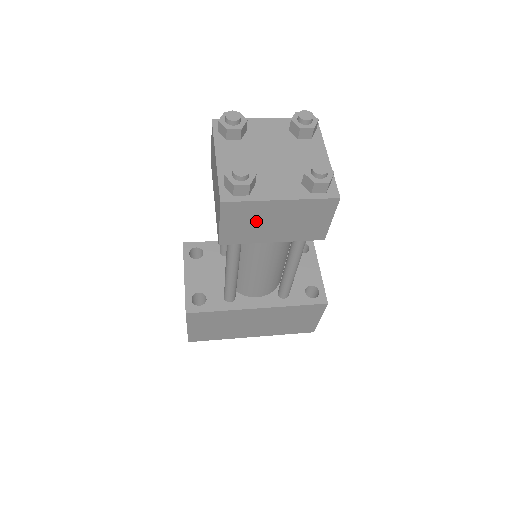
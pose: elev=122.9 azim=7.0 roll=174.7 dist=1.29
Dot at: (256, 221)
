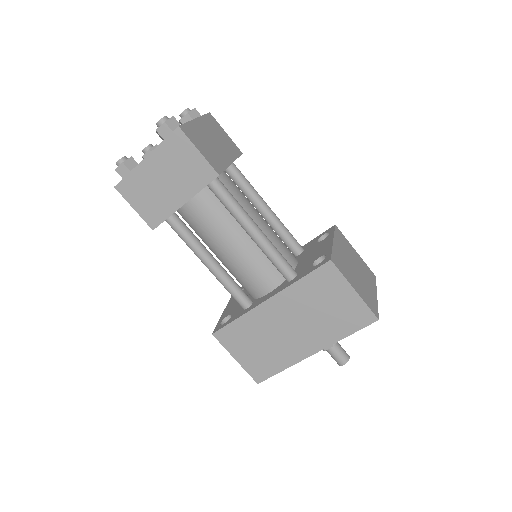
Dot at: (151, 190)
